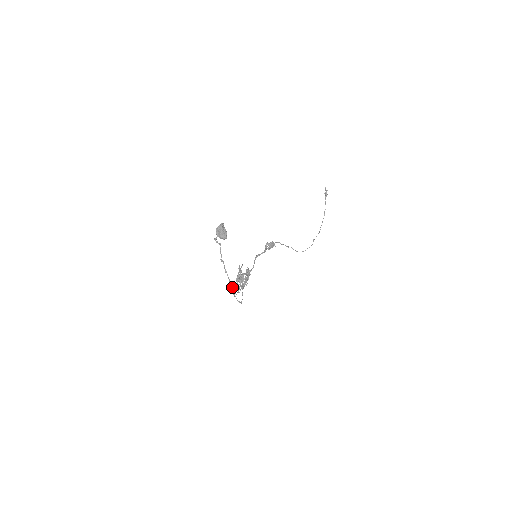
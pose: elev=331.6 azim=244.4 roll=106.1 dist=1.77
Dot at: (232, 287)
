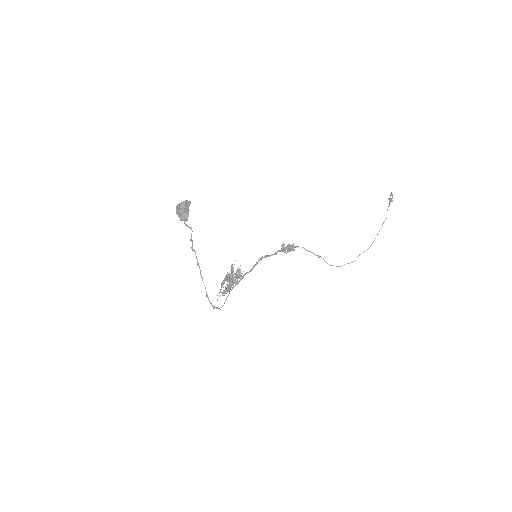
Dot at: occluded
